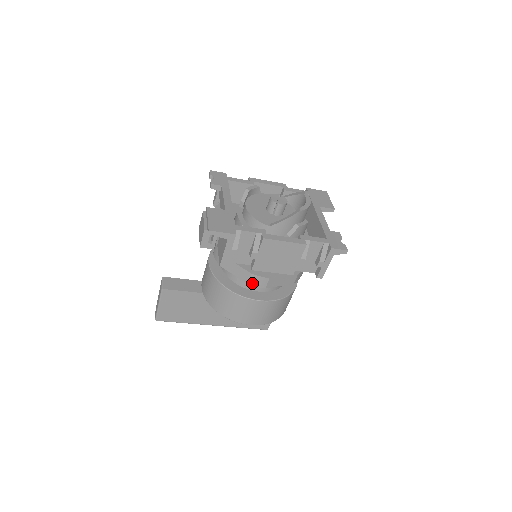
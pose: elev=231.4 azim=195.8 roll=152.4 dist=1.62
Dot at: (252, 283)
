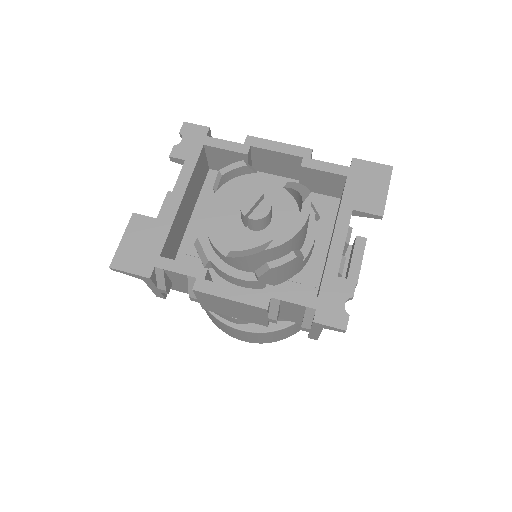
Dot at: (218, 314)
